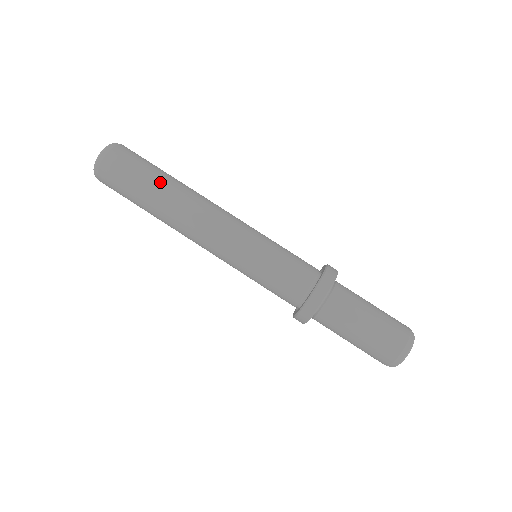
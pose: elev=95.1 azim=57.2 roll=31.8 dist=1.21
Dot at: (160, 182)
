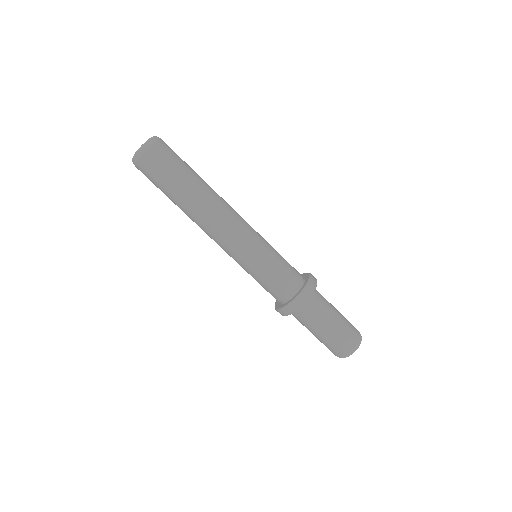
Dot at: (195, 178)
